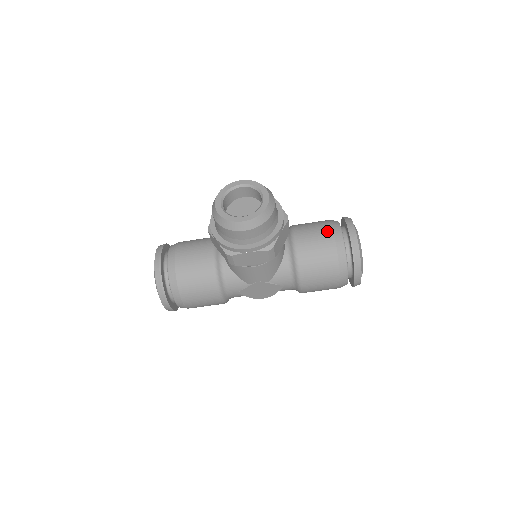
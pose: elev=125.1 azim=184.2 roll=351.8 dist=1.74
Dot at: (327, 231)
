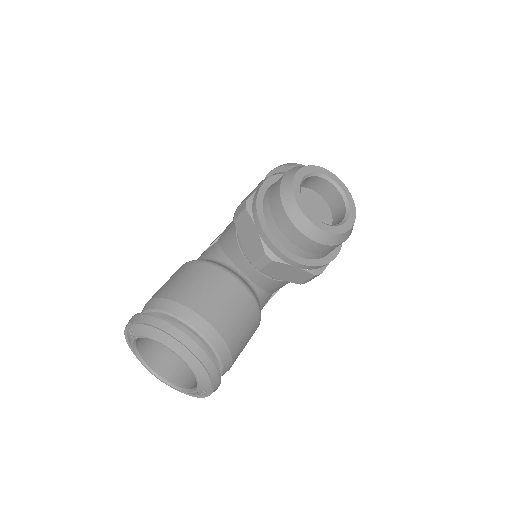
Dot at: occluded
